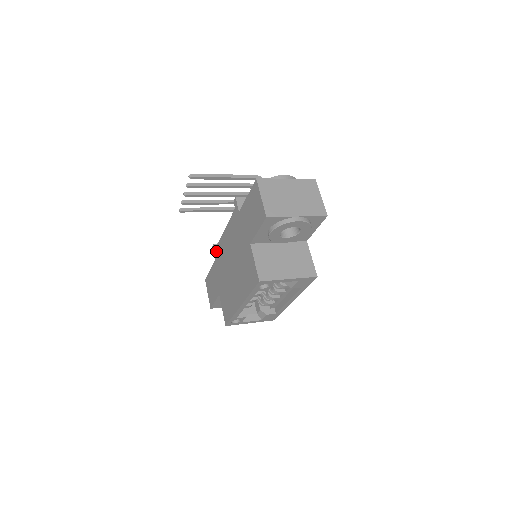
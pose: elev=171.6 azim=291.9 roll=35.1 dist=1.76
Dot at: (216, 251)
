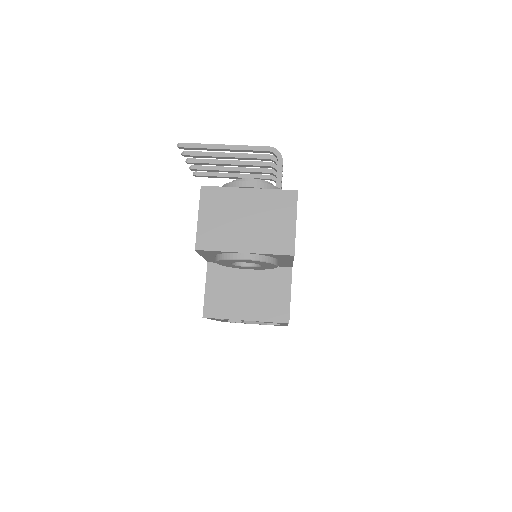
Dot at: occluded
